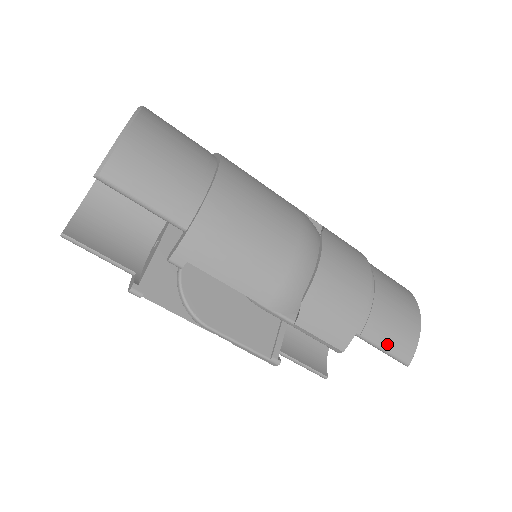
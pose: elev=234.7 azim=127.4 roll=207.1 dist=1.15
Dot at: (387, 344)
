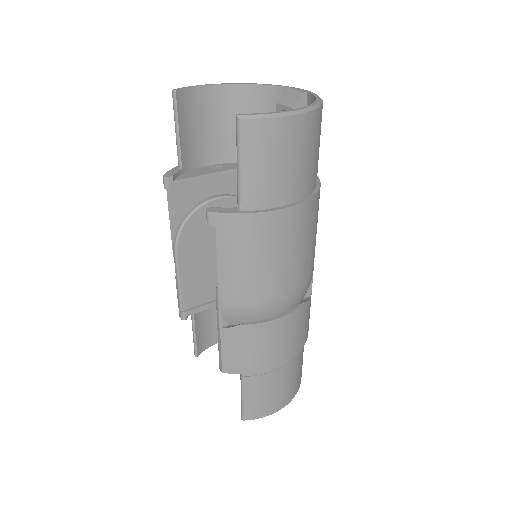
Dot at: (249, 398)
